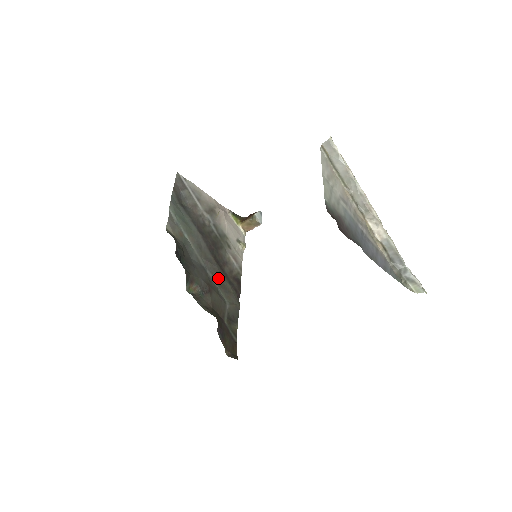
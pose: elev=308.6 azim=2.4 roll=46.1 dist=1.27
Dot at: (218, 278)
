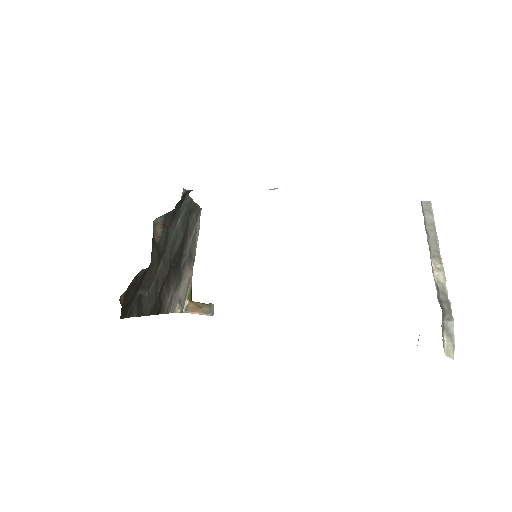
Dot at: (162, 273)
